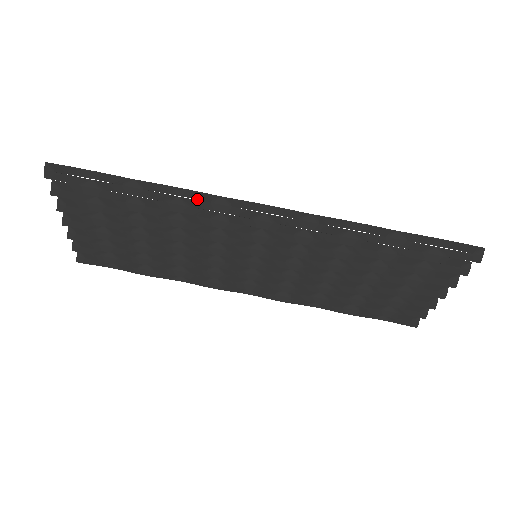
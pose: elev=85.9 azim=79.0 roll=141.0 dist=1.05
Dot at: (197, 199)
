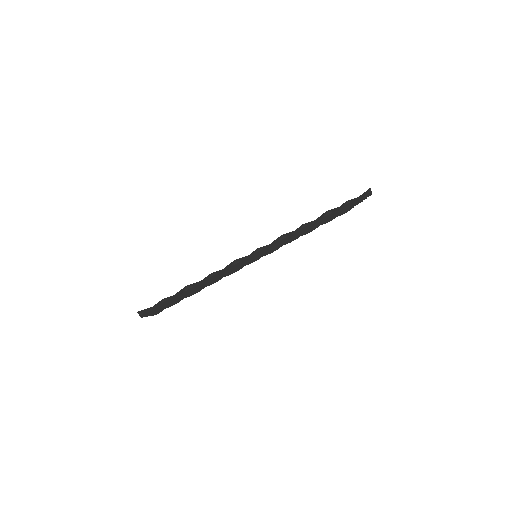
Dot at: occluded
